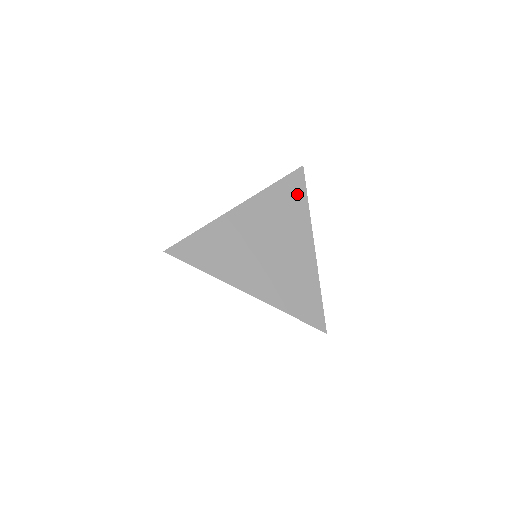
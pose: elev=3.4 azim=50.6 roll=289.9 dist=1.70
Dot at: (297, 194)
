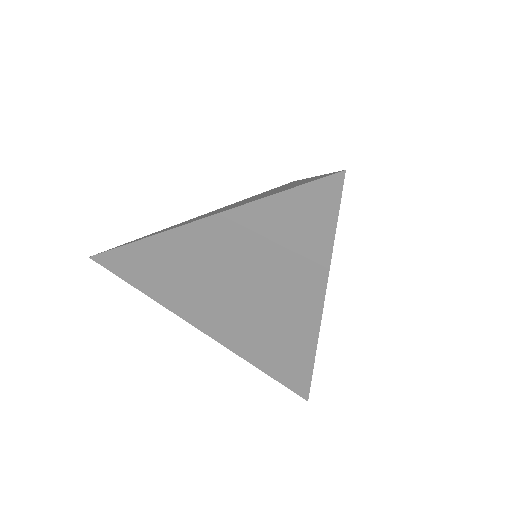
Dot at: (313, 225)
